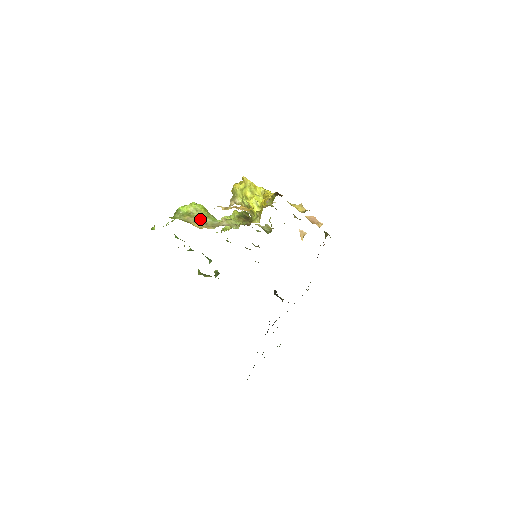
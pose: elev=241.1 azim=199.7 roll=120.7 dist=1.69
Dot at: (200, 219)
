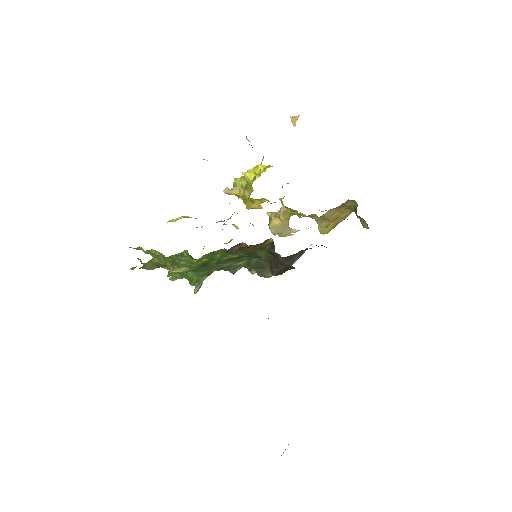
Dot at: occluded
